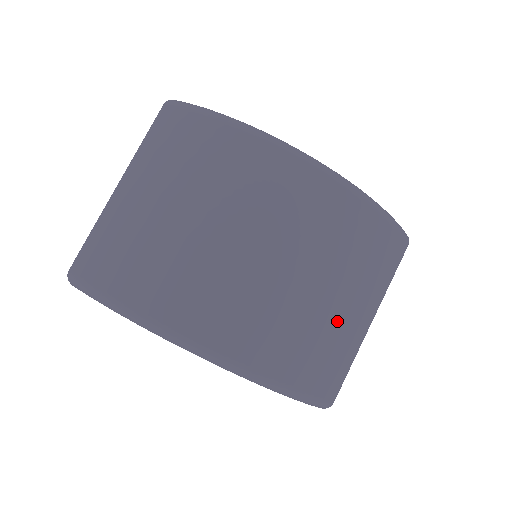
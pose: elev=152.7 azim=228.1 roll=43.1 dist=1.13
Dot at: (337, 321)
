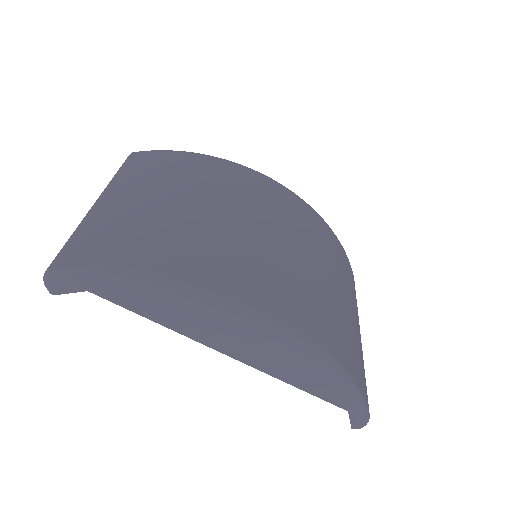
Dot at: (345, 312)
